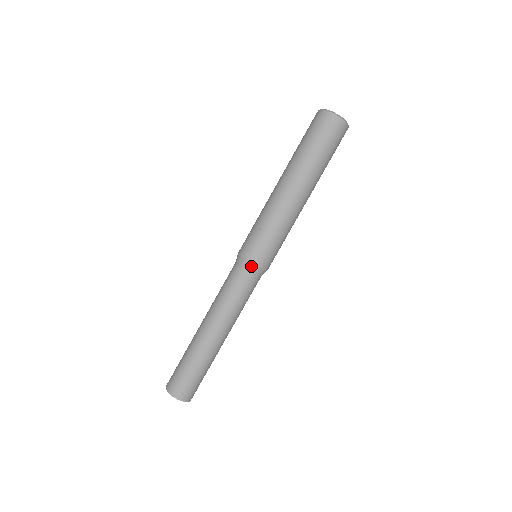
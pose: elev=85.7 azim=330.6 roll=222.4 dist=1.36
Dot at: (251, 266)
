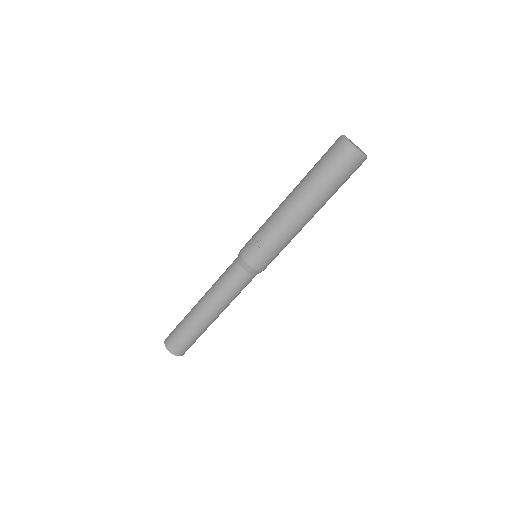
Dot at: (252, 270)
